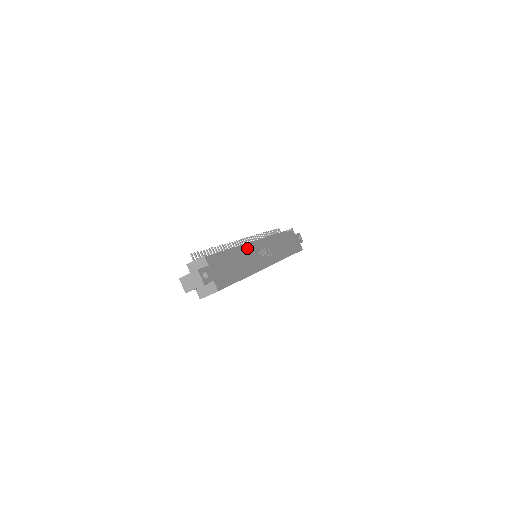
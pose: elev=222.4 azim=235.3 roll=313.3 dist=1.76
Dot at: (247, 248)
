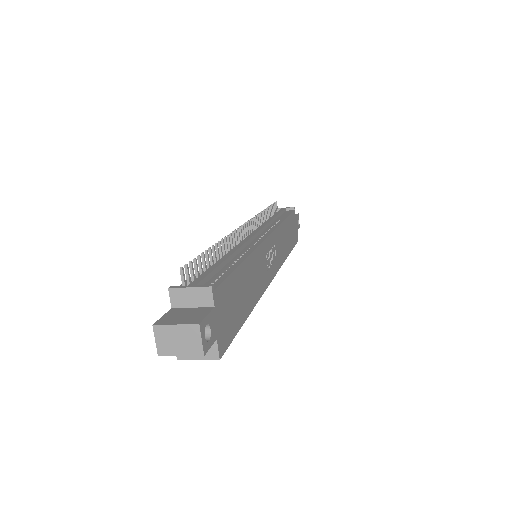
Dot at: (258, 252)
